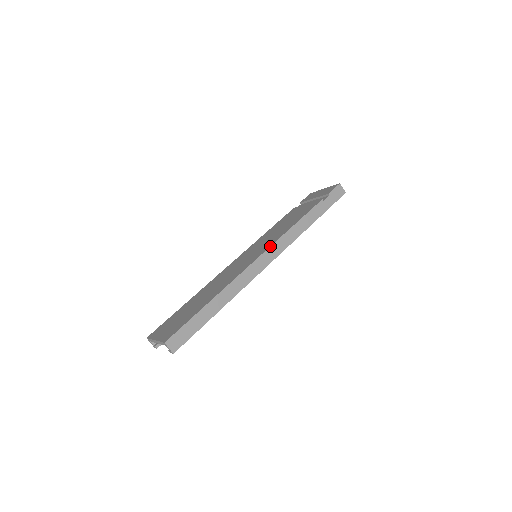
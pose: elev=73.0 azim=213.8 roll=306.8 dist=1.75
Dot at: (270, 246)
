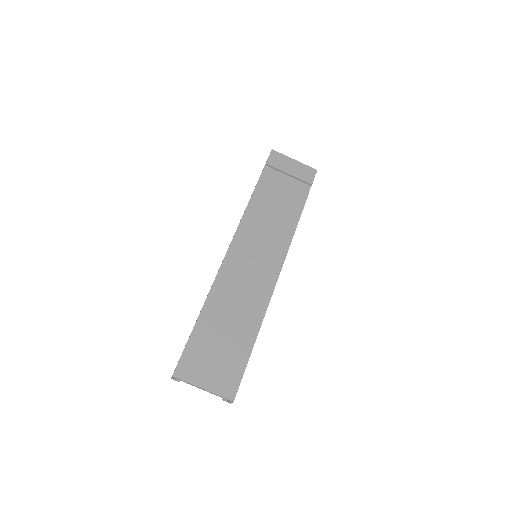
Dot at: occluded
